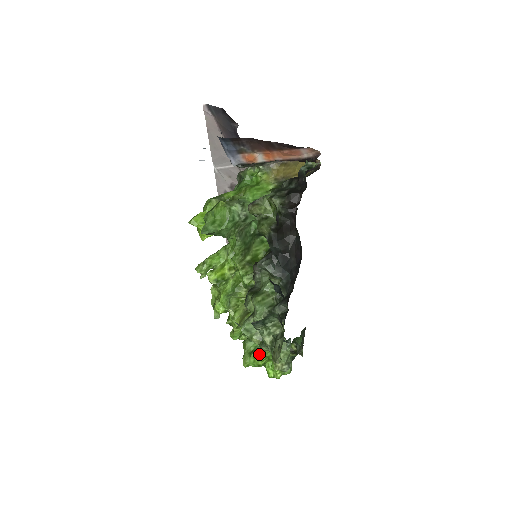
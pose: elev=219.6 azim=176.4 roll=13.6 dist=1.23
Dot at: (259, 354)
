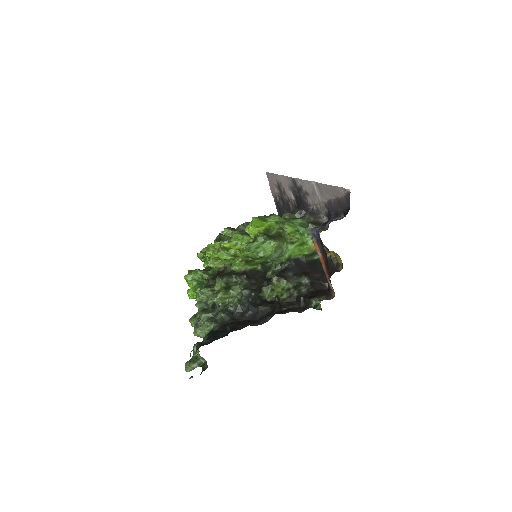
Dot at: (195, 288)
